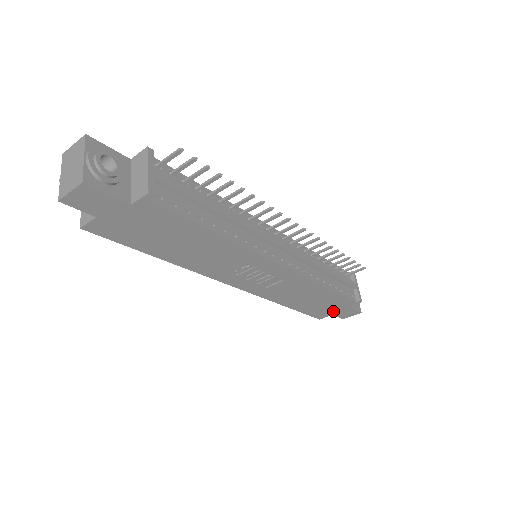
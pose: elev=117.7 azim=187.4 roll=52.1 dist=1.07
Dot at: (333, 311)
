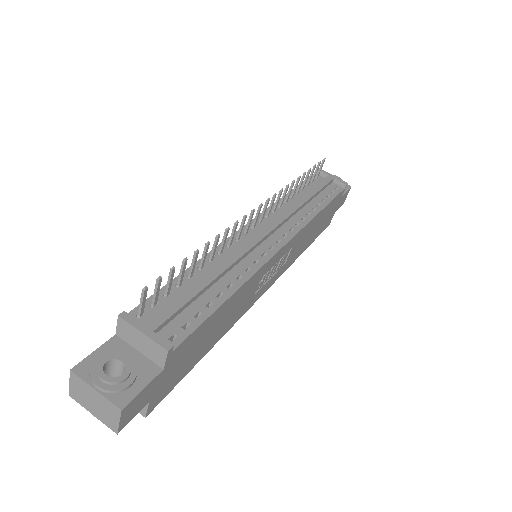
Dot at: (334, 211)
